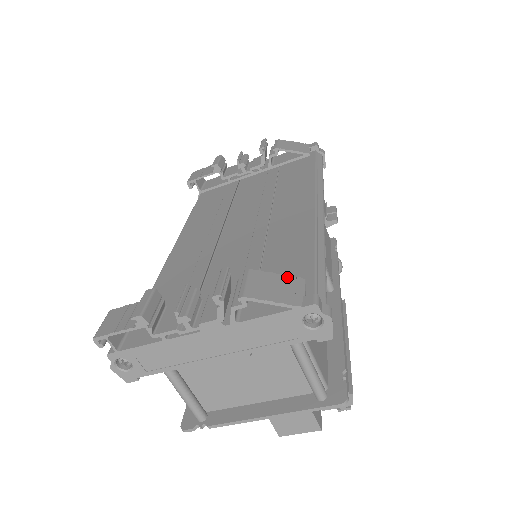
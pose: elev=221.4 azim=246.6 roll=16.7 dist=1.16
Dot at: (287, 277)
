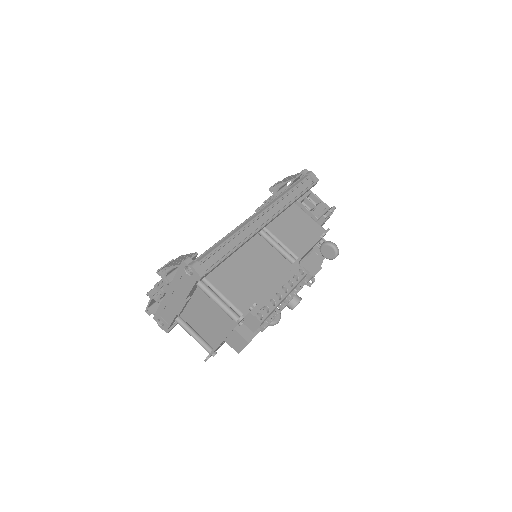
Dot at: (190, 254)
